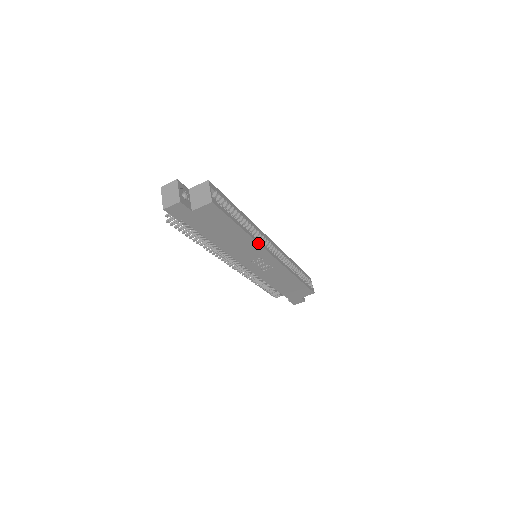
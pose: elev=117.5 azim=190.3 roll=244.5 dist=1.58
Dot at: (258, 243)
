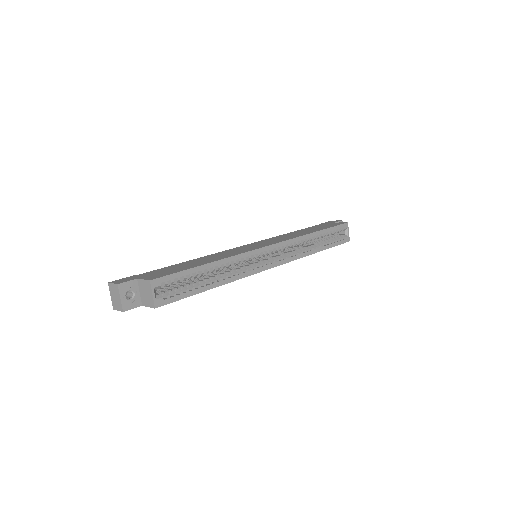
Dot at: occluded
